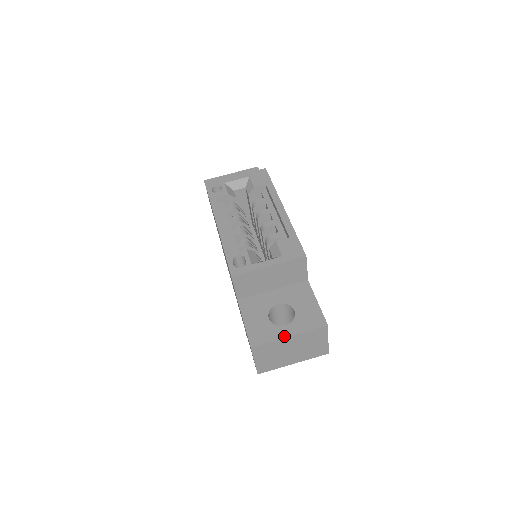
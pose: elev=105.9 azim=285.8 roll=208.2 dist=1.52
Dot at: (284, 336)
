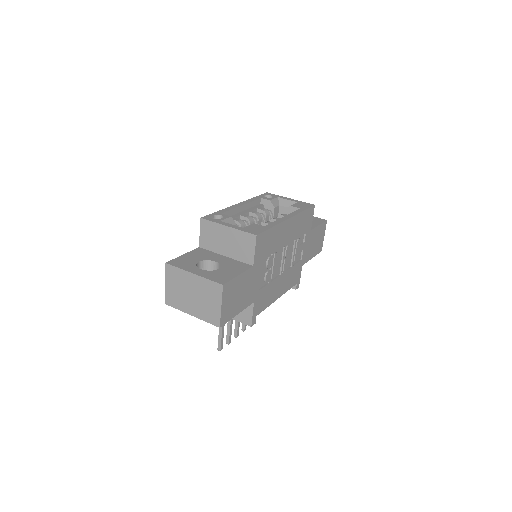
Dot at: (191, 271)
